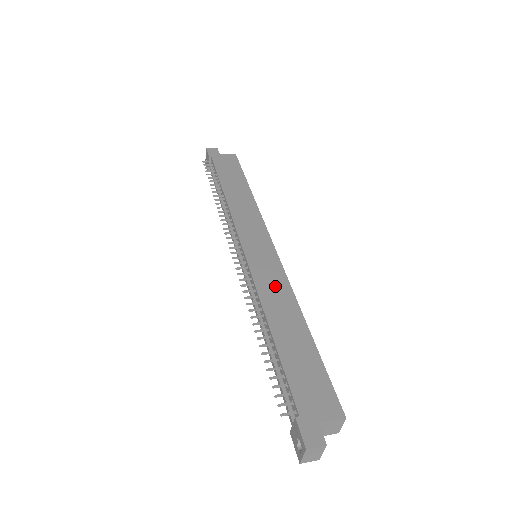
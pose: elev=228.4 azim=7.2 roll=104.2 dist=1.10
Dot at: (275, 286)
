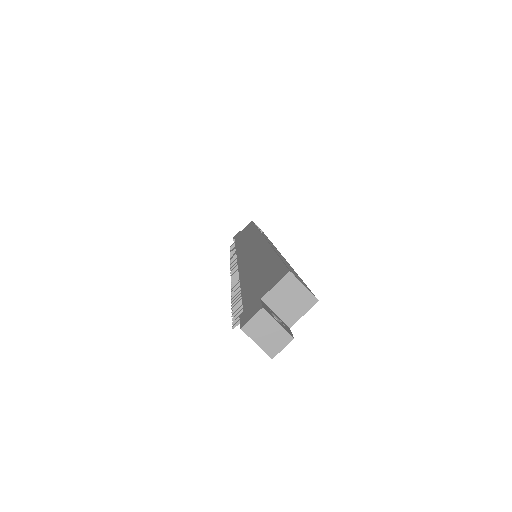
Dot at: (254, 254)
